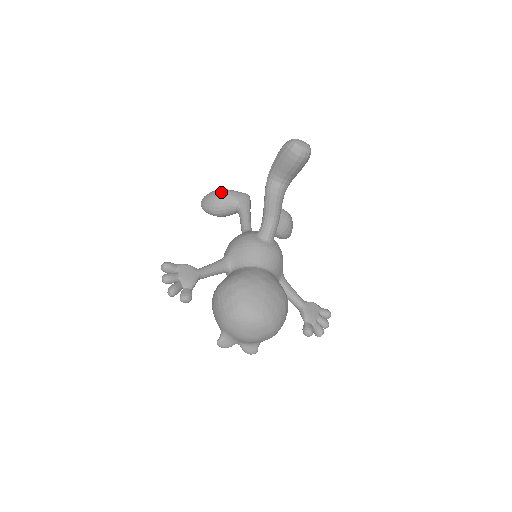
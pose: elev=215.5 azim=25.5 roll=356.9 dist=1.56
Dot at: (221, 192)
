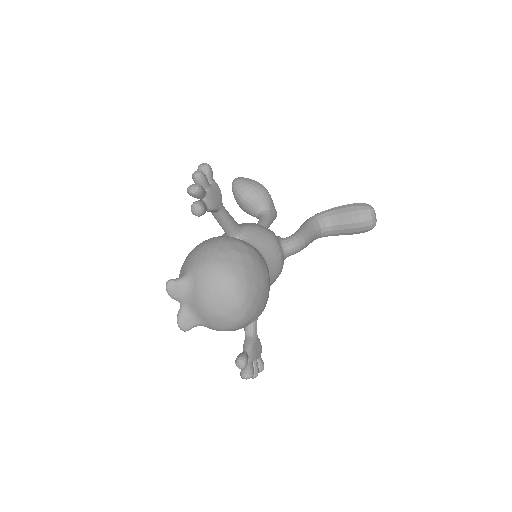
Dot at: (264, 187)
